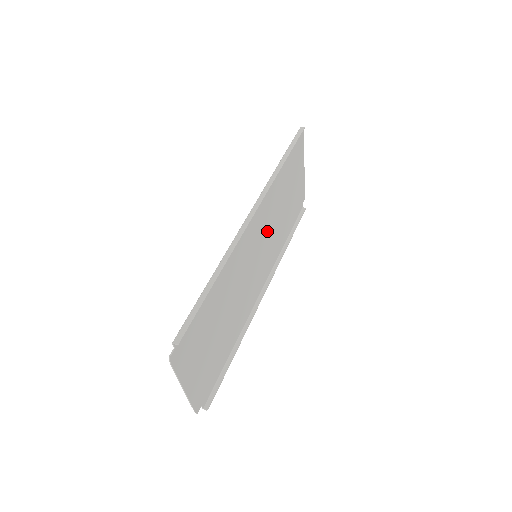
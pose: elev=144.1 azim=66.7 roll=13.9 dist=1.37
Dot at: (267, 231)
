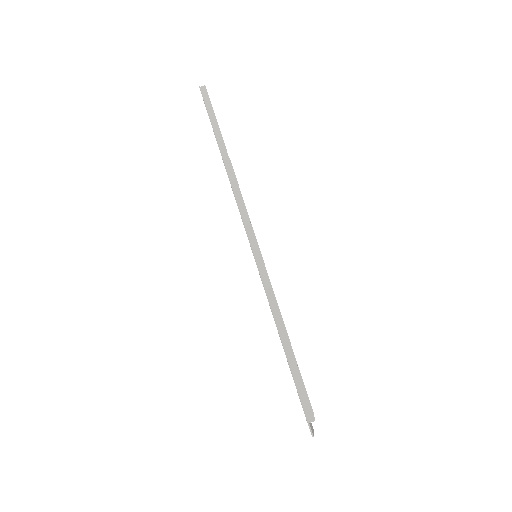
Dot at: occluded
